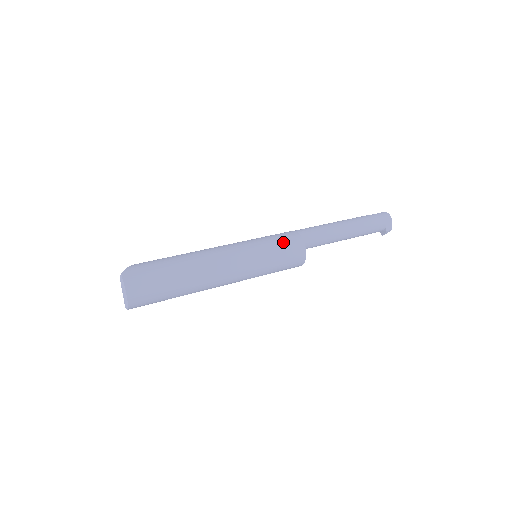
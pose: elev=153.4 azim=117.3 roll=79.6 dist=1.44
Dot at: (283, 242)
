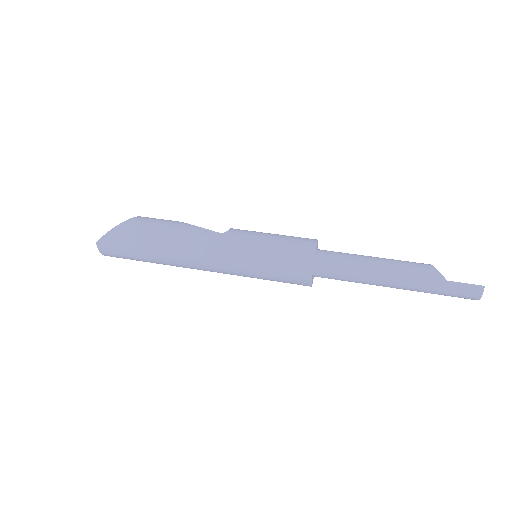
Dot at: (283, 274)
